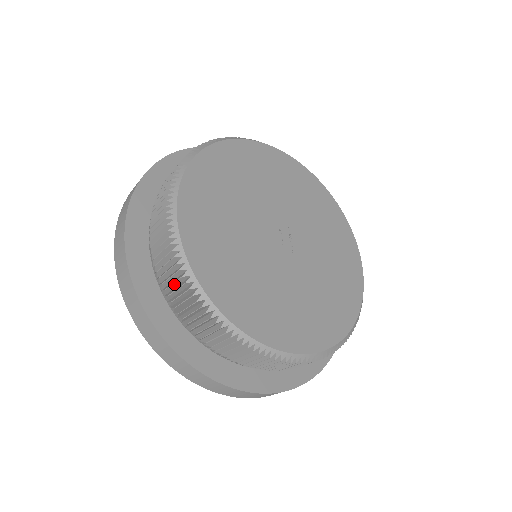
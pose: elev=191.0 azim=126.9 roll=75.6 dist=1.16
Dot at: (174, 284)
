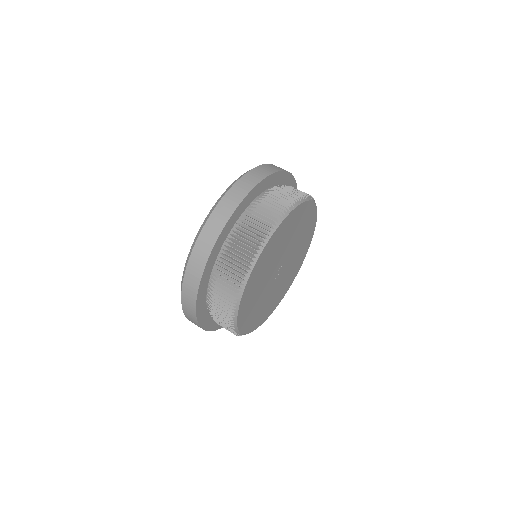
Dot at: (254, 230)
